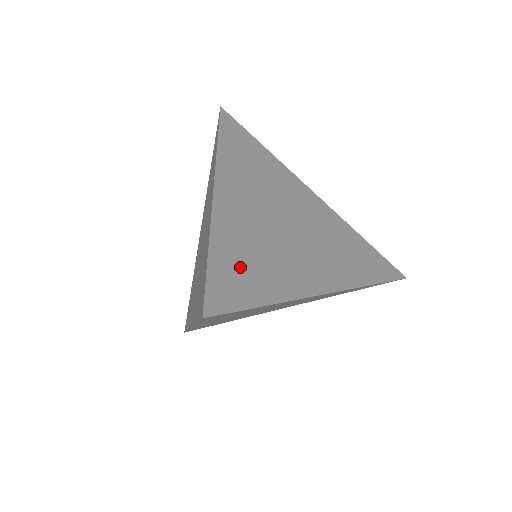
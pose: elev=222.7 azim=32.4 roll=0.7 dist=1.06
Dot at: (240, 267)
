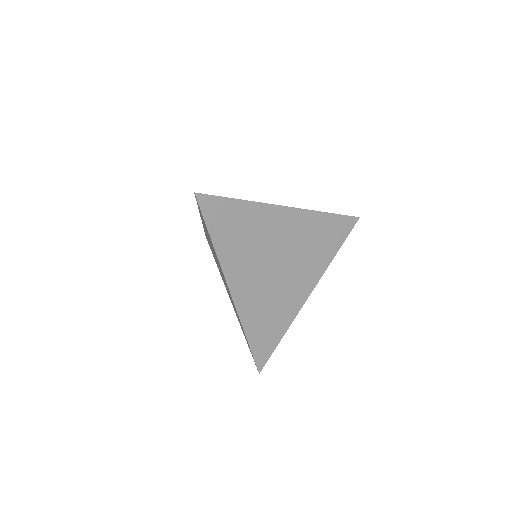
Dot at: (264, 331)
